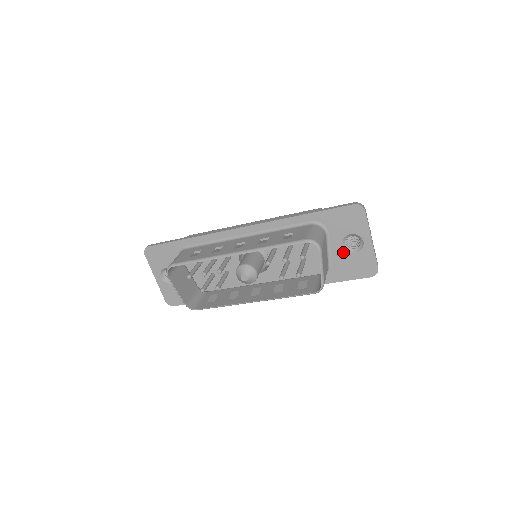
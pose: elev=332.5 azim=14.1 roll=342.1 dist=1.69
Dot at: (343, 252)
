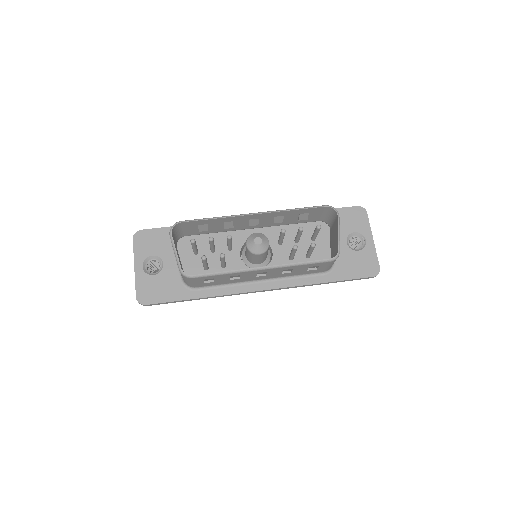
Dot at: (347, 249)
